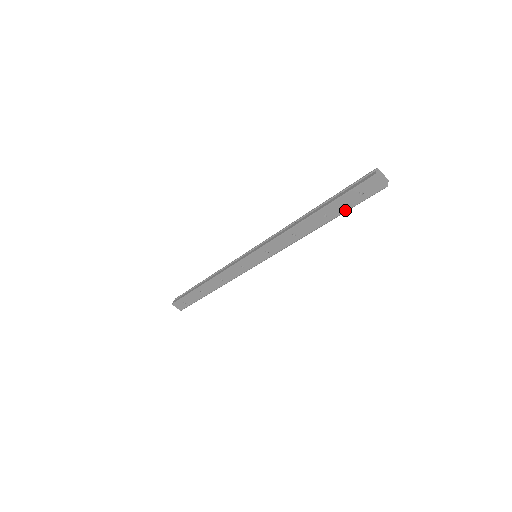
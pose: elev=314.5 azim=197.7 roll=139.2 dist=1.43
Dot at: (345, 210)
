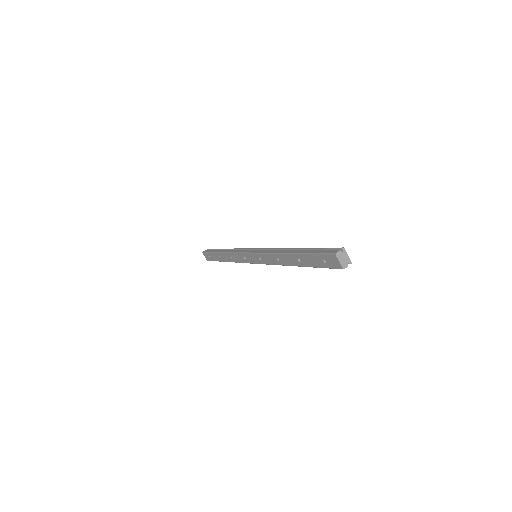
Dot at: (313, 266)
